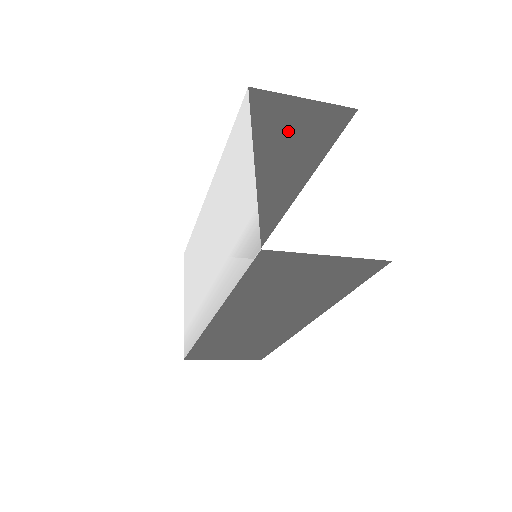
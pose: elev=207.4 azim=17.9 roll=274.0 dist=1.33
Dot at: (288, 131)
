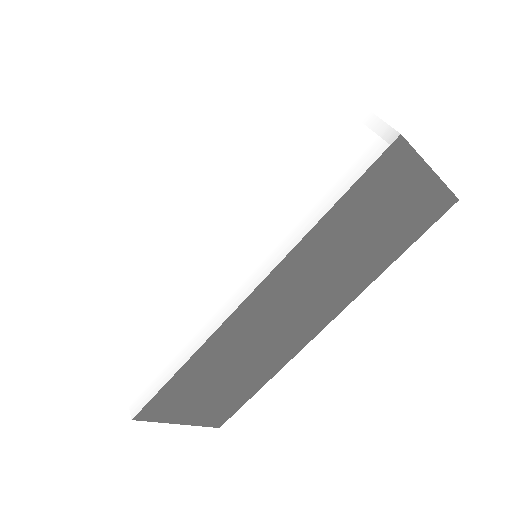
Dot at: occluded
